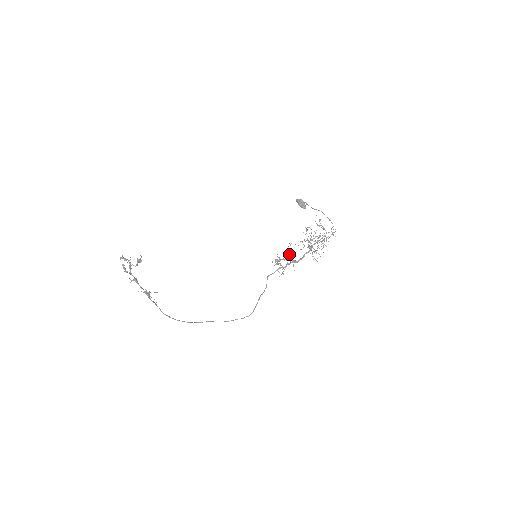
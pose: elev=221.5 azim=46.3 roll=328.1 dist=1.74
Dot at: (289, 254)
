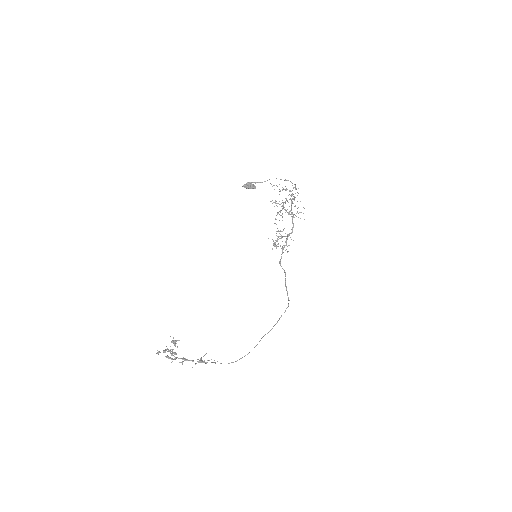
Dot at: occluded
